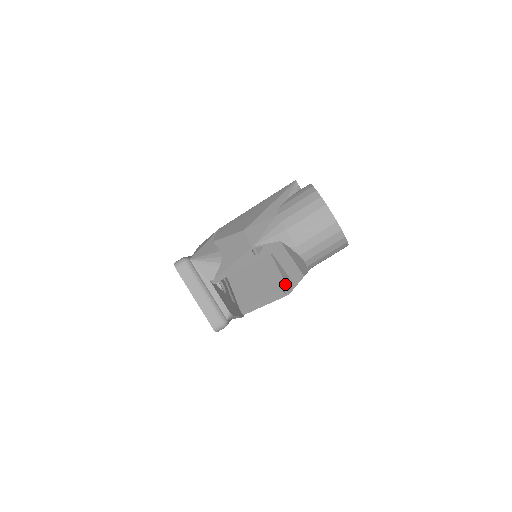
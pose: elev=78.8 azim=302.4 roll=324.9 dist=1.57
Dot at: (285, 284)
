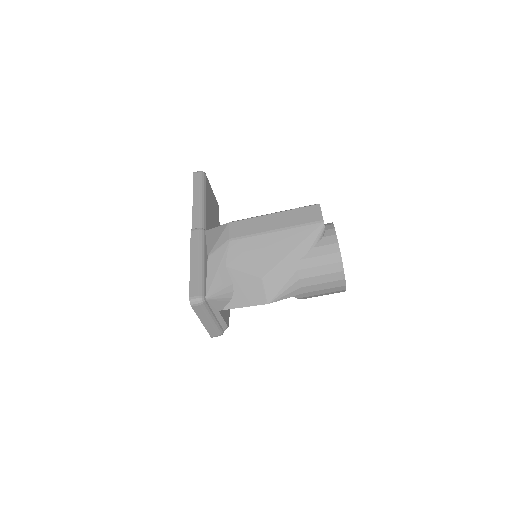
Dot at: occluded
